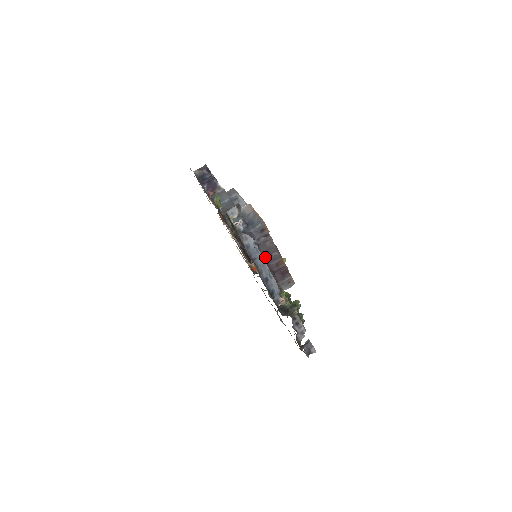
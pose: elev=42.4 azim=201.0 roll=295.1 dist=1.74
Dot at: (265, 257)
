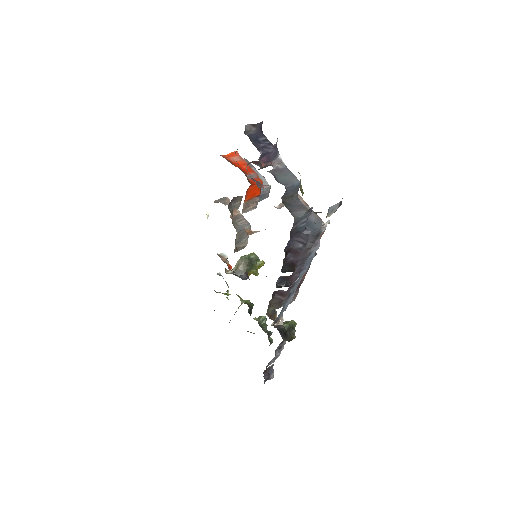
Dot at: (296, 266)
